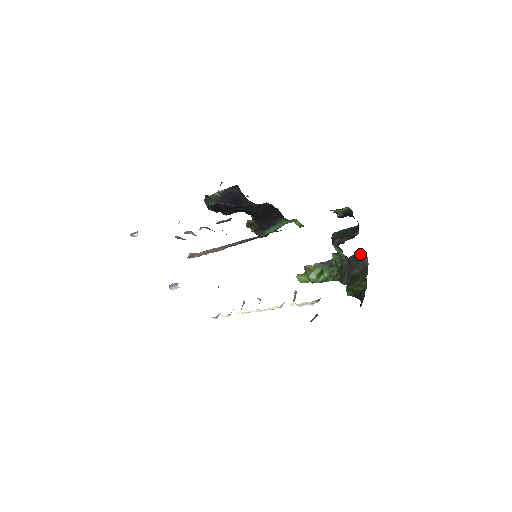
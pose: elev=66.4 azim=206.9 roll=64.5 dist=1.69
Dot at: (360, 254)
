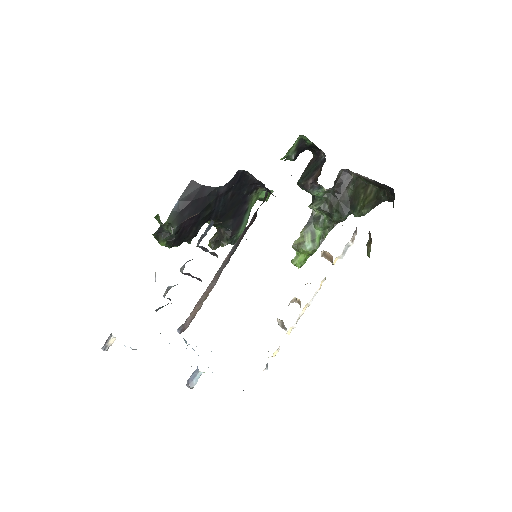
Dot at: (339, 175)
